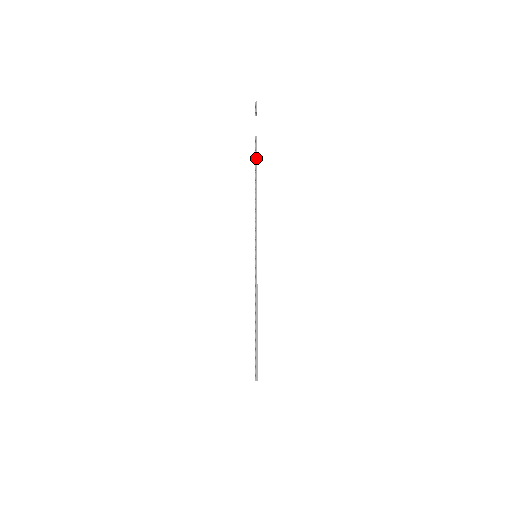
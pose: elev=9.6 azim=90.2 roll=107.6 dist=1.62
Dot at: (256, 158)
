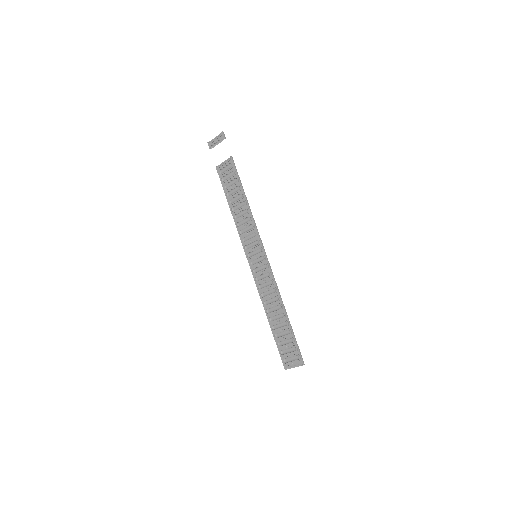
Dot at: (237, 172)
